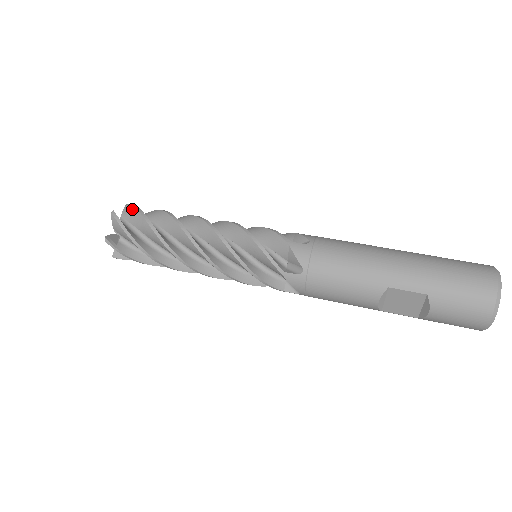
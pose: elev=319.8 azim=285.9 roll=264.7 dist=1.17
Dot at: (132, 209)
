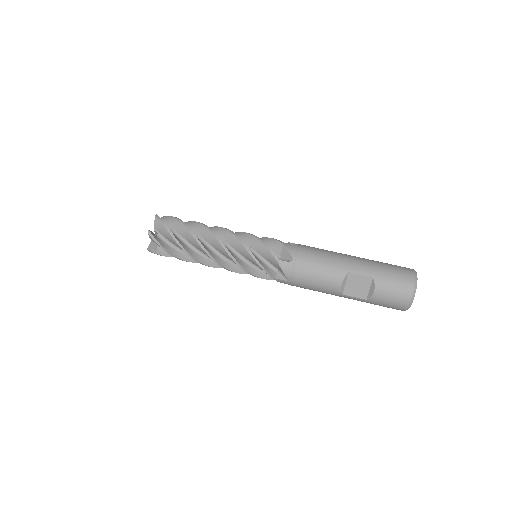
Dot at: (169, 217)
